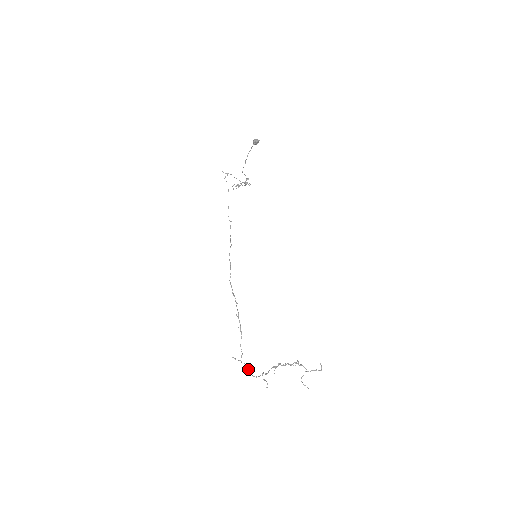
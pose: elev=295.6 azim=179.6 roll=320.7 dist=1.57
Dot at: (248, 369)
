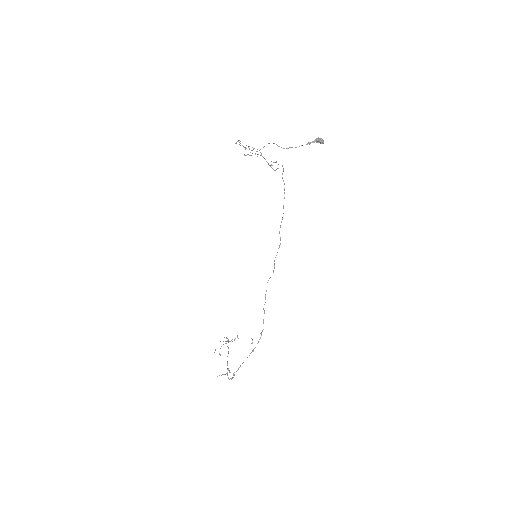
Dot at: (233, 377)
